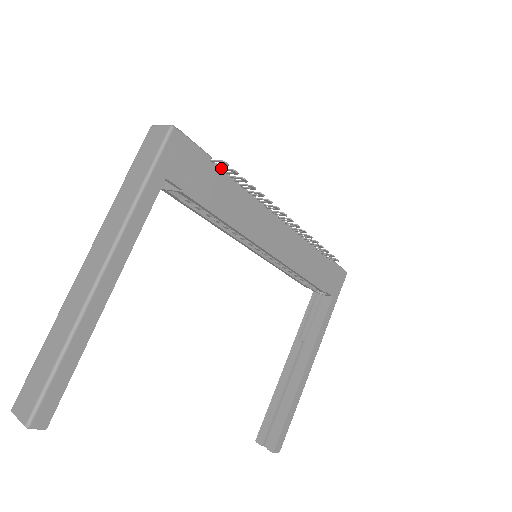
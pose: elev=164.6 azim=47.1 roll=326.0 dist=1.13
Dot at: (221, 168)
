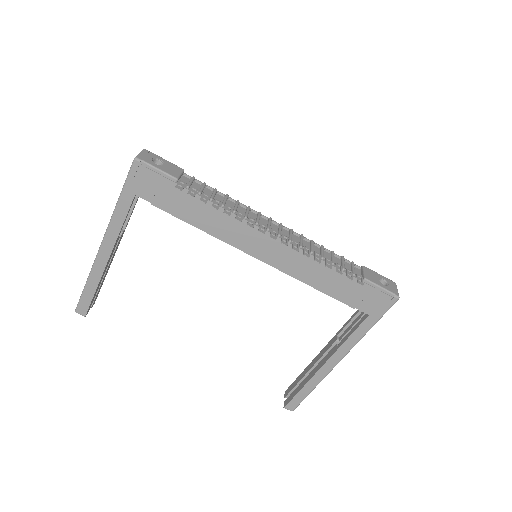
Dot at: (191, 187)
